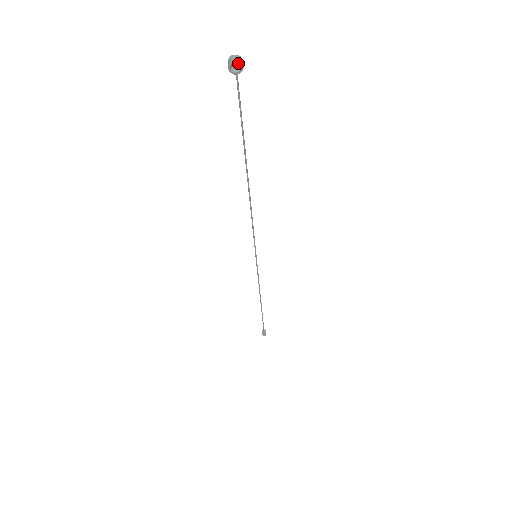
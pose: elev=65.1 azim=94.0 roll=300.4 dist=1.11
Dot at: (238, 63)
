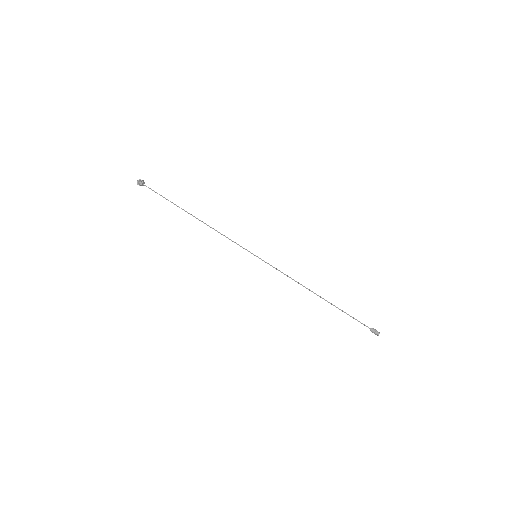
Dot at: (140, 181)
